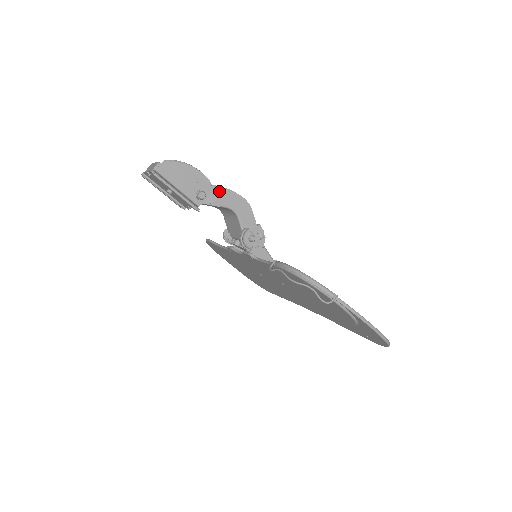
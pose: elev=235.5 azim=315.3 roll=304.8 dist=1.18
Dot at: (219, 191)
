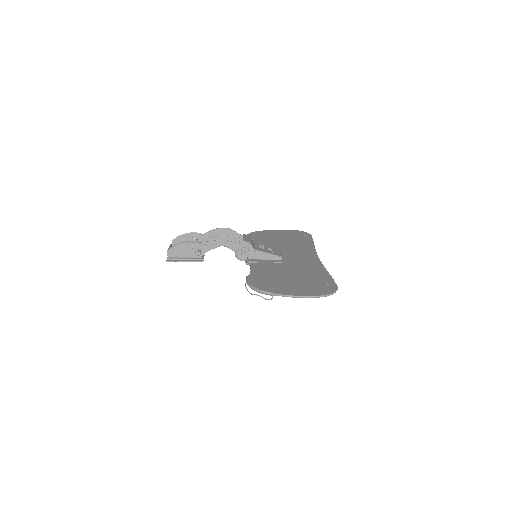
Dot at: (206, 243)
